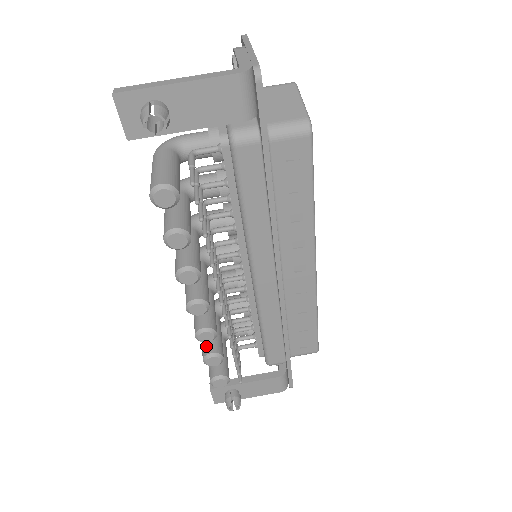
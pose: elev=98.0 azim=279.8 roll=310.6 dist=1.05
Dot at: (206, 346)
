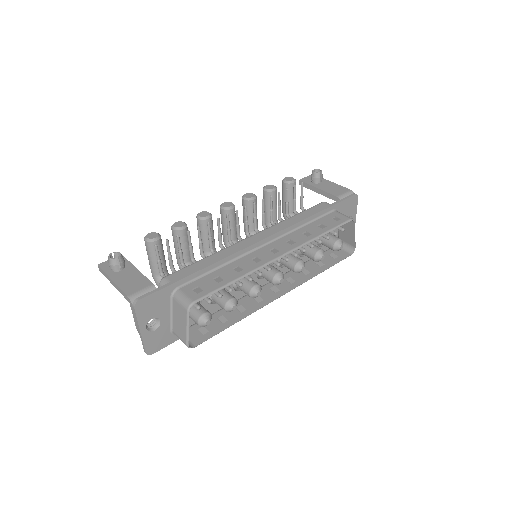
Dot at: occluded
